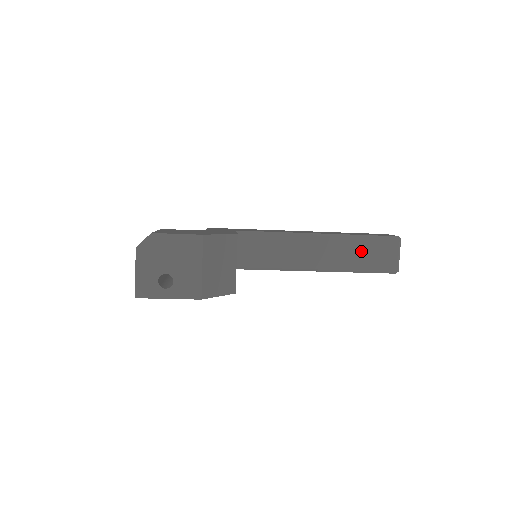
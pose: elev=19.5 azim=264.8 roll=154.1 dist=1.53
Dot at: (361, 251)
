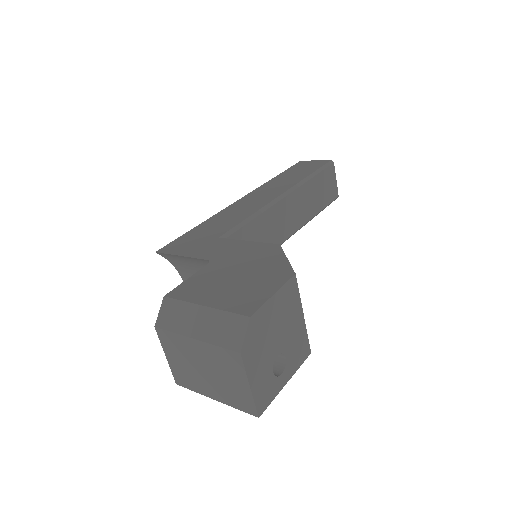
Dot at: (316, 192)
